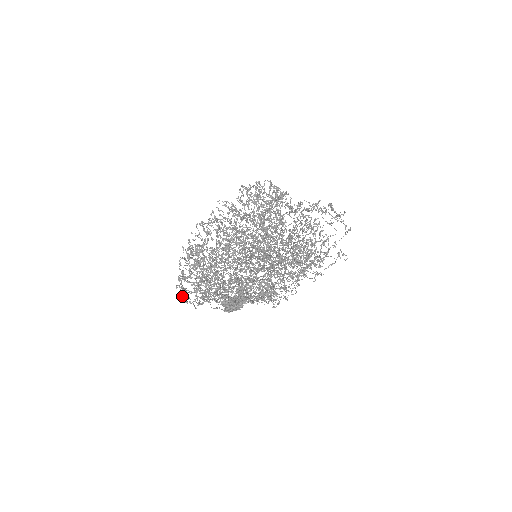
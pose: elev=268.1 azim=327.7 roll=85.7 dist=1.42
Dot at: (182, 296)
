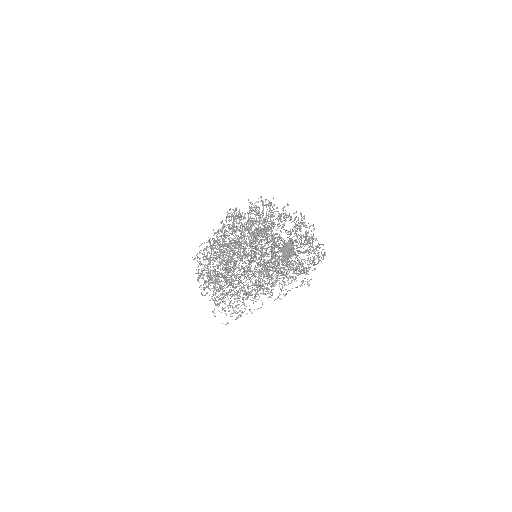
Dot at: (219, 250)
